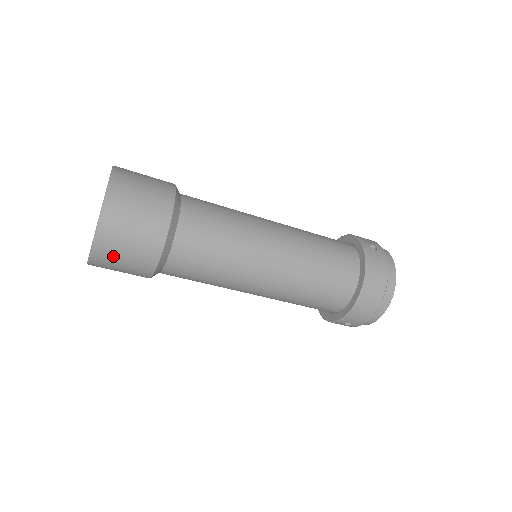
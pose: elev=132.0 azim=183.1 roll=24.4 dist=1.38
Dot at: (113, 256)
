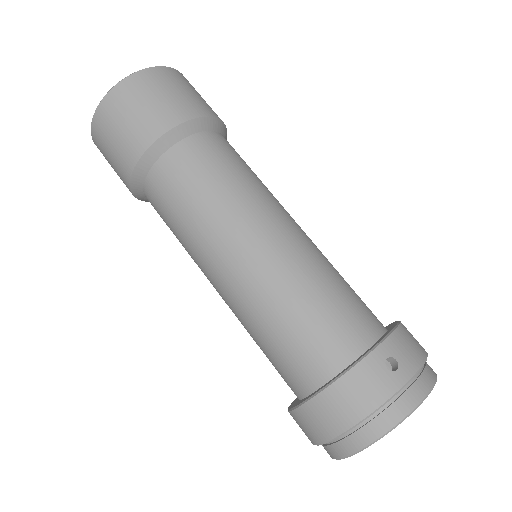
Dot at: (104, 154)
